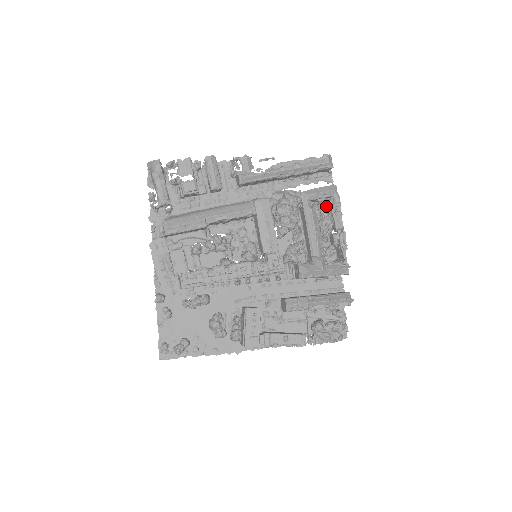
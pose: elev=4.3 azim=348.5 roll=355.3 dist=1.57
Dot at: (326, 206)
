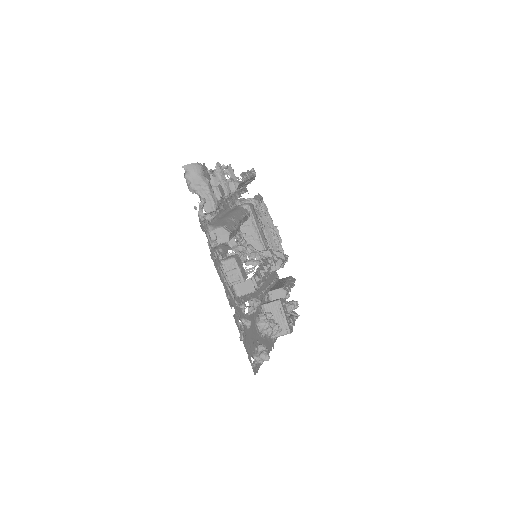
Dot at: occluded
